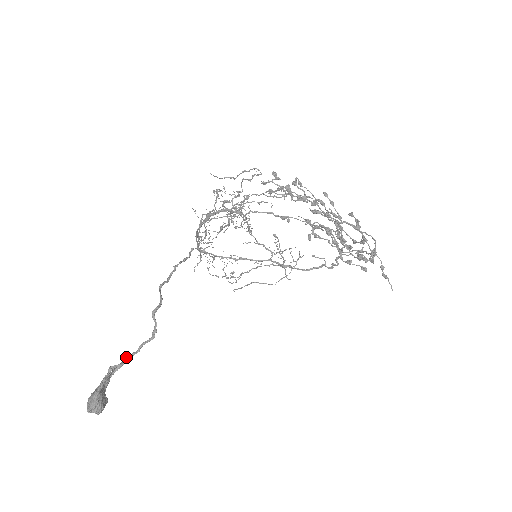
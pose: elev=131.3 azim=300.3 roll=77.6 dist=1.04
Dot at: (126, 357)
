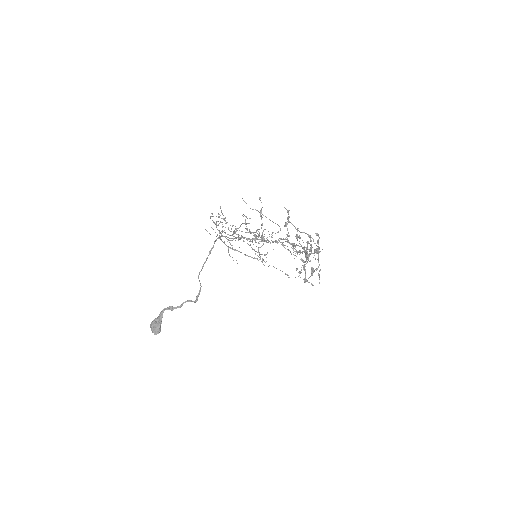
Dot at: (174, 307)
